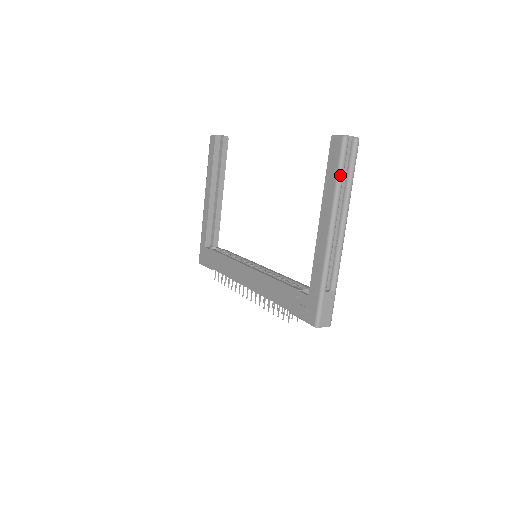
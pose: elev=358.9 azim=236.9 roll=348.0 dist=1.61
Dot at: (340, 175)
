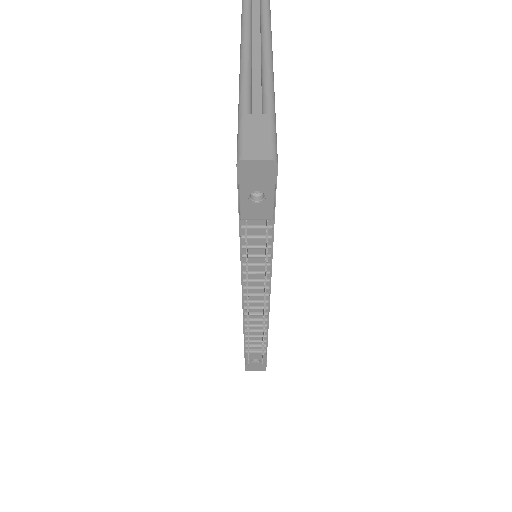
Dot at: (244, 17)
